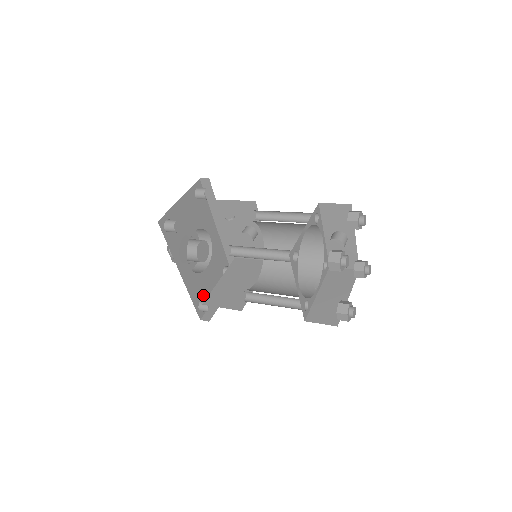
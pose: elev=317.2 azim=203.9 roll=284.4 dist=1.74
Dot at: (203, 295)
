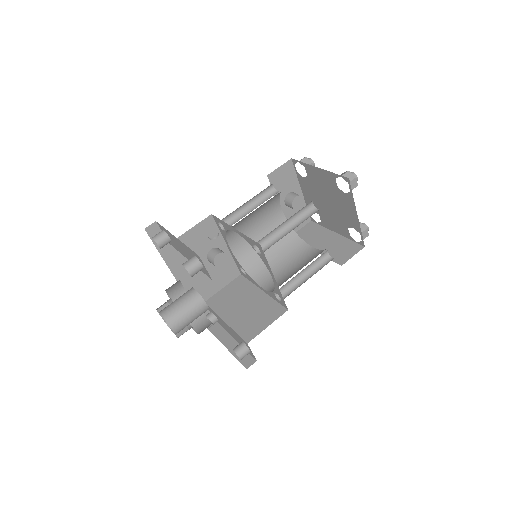
Dot at: occluded
